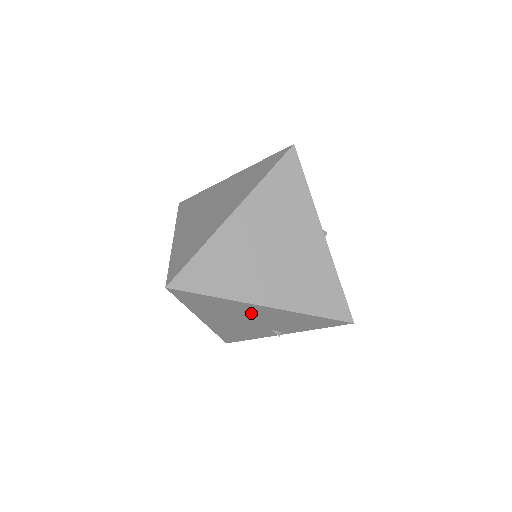
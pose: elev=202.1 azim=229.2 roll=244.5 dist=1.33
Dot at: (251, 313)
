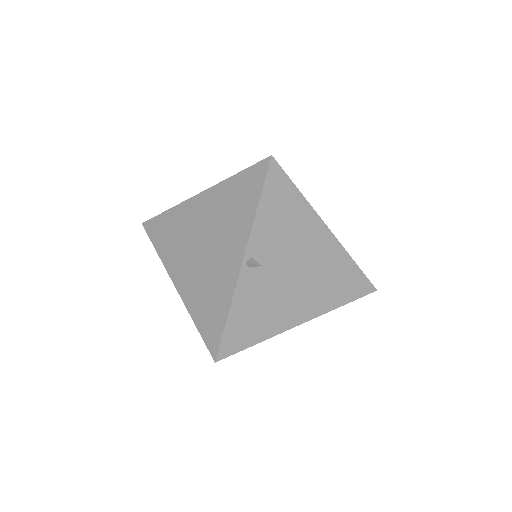
Dot at: occluded
